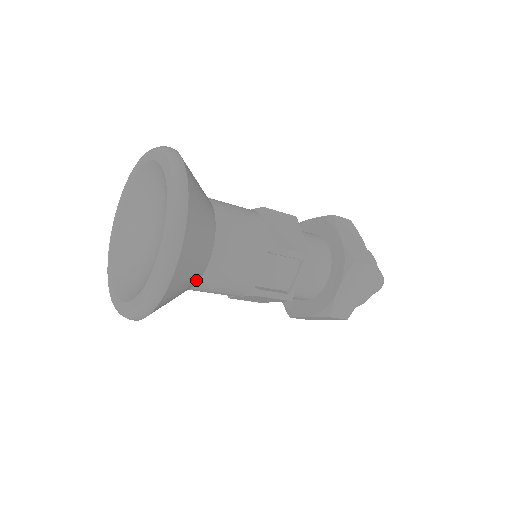
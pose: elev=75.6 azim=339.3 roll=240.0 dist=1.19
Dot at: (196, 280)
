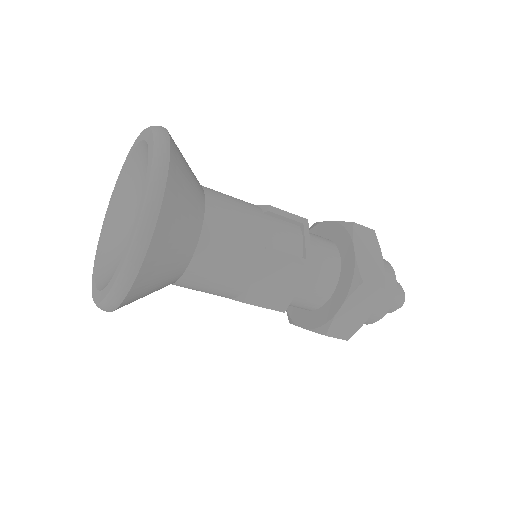
Dot at: (197, 226)
